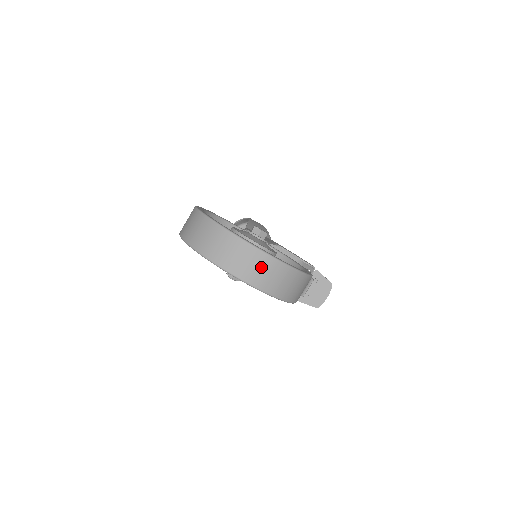
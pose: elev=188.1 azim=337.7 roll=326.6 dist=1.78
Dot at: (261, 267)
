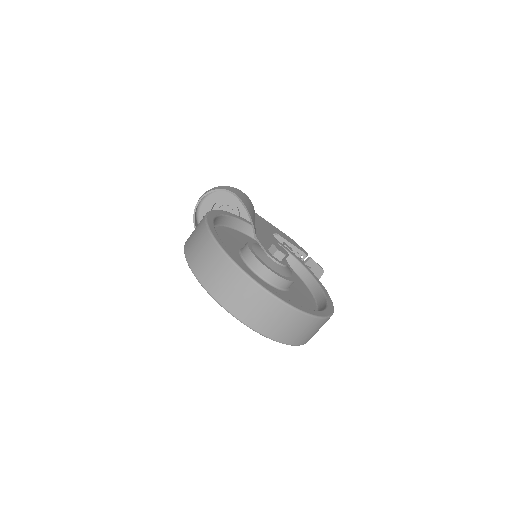
Dot at: (308, 329)
